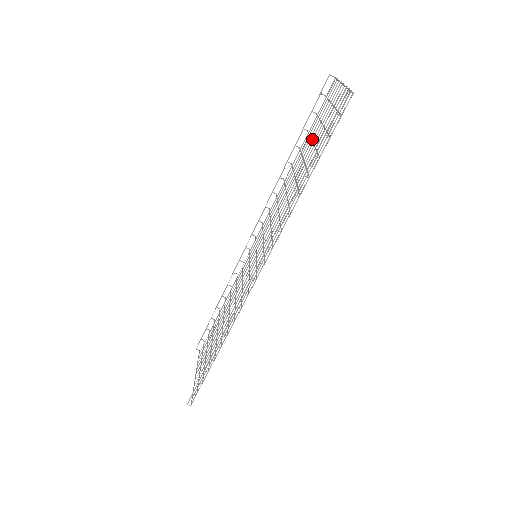
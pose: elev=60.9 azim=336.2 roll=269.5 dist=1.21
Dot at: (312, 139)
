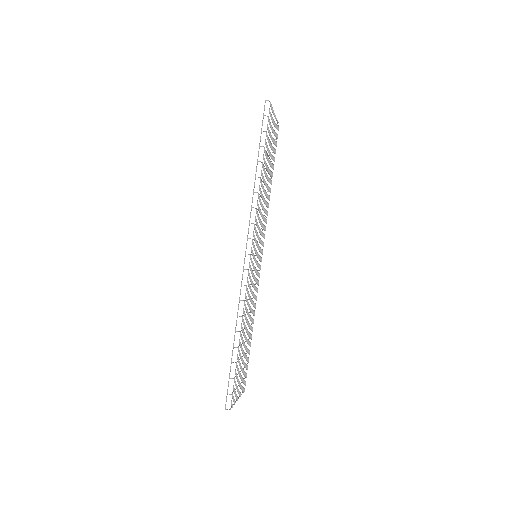
Dot at: occluded
